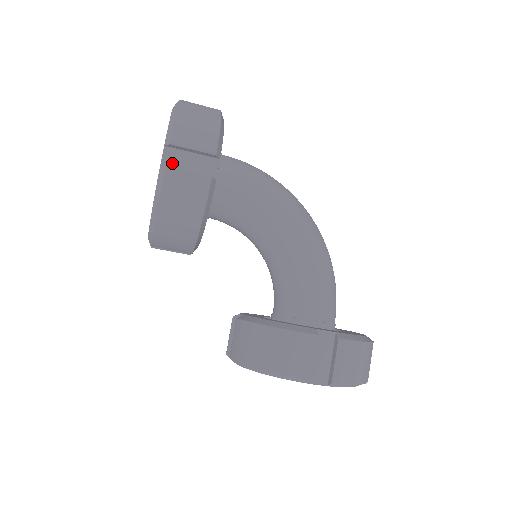
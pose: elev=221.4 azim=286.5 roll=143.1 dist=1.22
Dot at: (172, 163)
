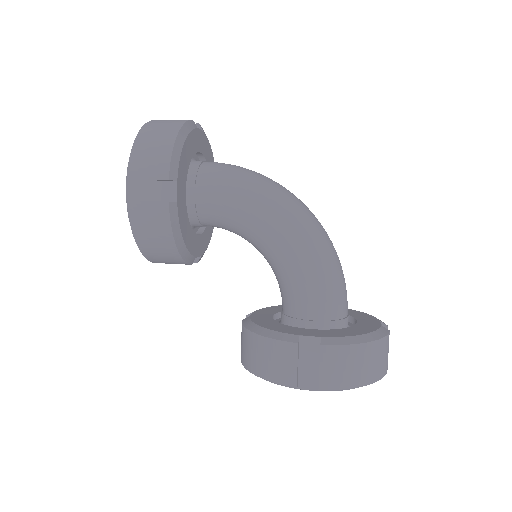
Dot at: (135, 195)
